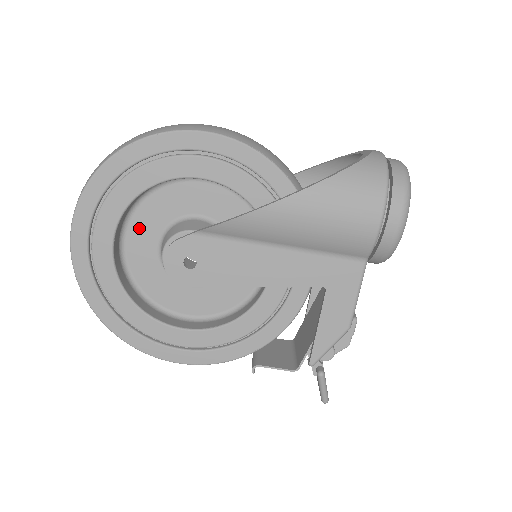
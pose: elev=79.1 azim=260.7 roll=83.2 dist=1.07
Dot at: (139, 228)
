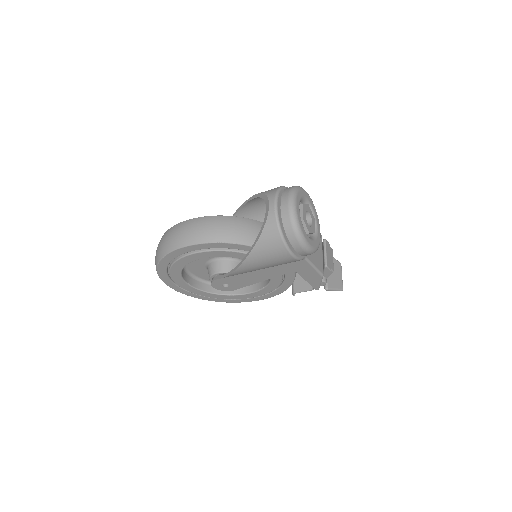
Dot at: (195, 270)
